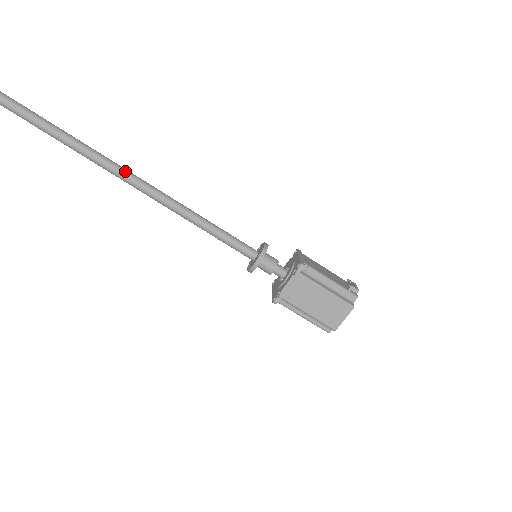
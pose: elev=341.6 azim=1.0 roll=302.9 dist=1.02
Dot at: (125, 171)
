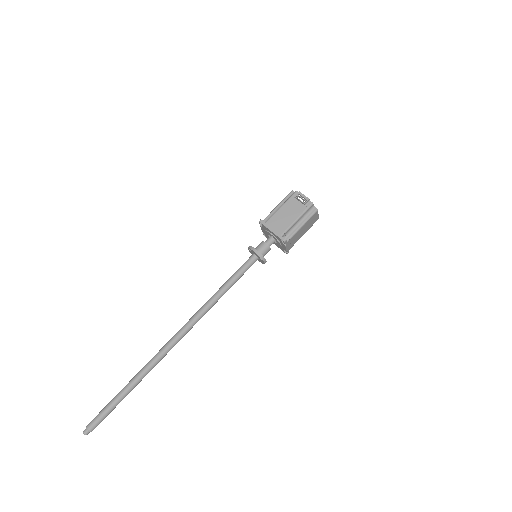
Dot at: (181, 335)
